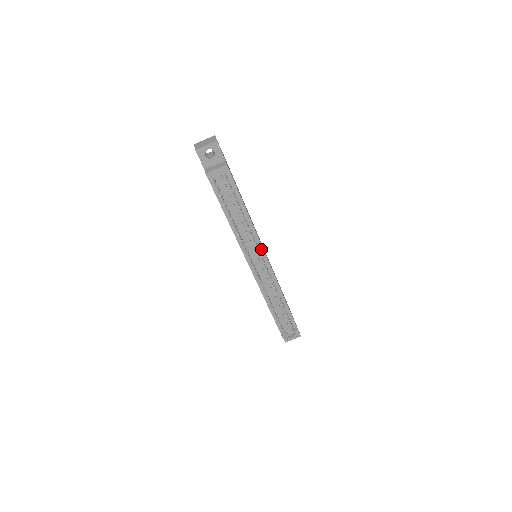
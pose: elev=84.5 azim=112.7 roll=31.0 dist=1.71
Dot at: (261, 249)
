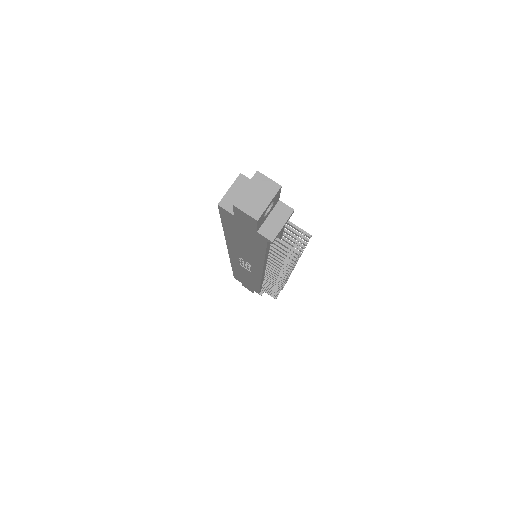
Dot at: occluded
